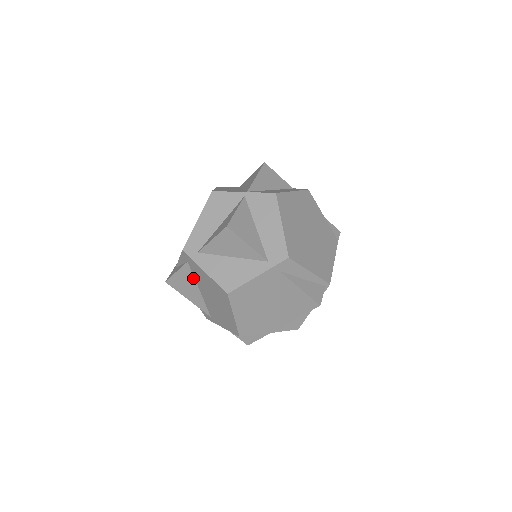
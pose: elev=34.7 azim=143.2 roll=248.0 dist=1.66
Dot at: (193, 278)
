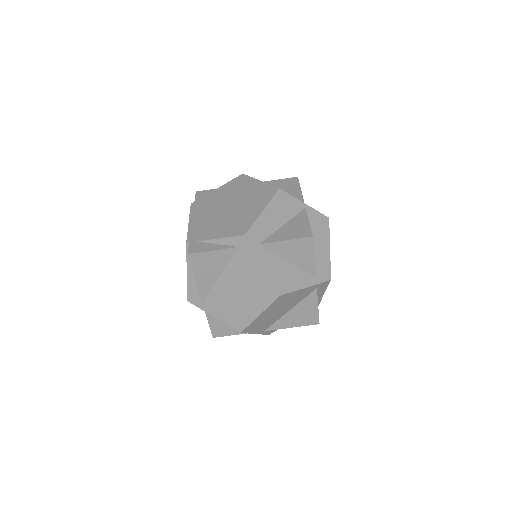
Dot at: (226, 263)
